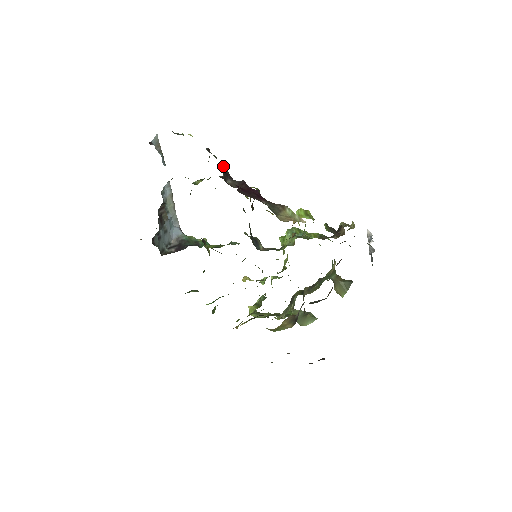
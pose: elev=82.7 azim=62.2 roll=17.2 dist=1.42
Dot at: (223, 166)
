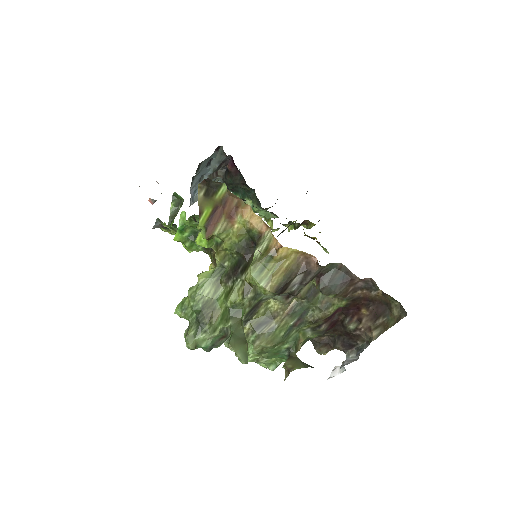
Dot at: occluded
